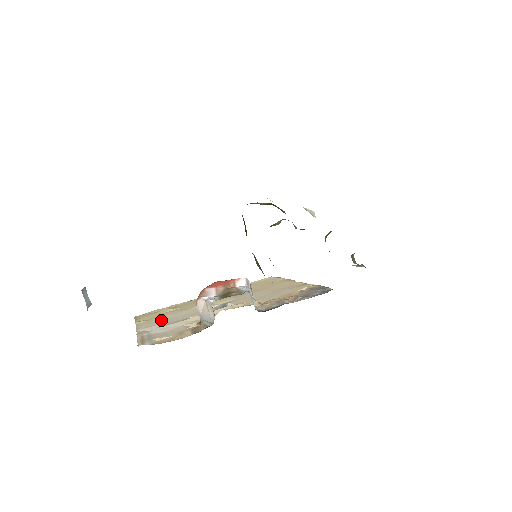
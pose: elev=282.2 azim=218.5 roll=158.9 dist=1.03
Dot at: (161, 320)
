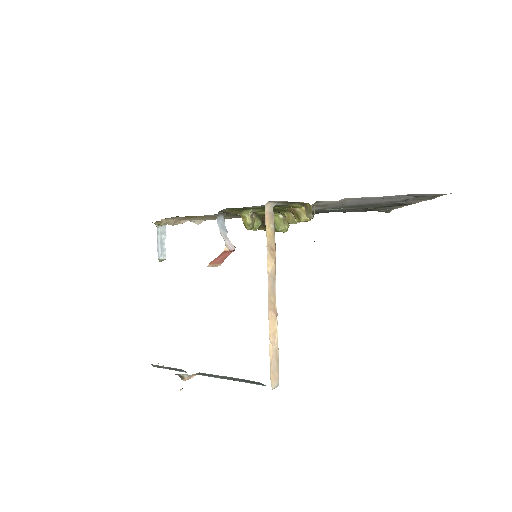
Dot at: occluded
